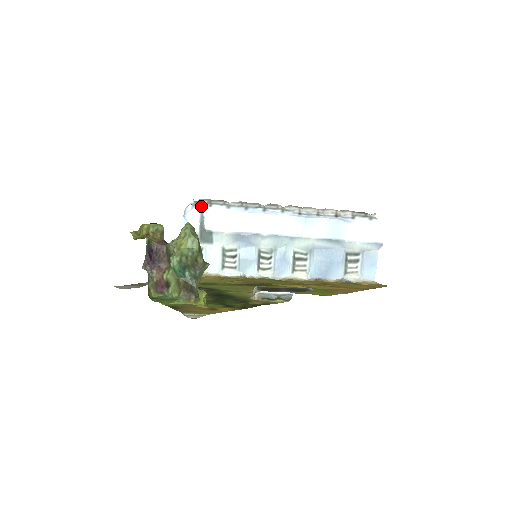
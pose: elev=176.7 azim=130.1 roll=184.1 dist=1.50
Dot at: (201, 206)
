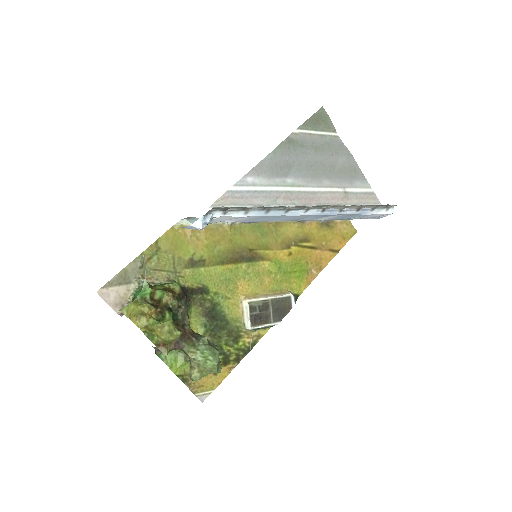
Dot at: (212, 215)
